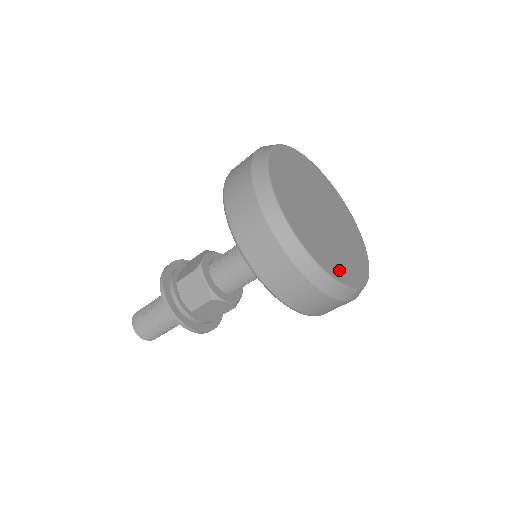
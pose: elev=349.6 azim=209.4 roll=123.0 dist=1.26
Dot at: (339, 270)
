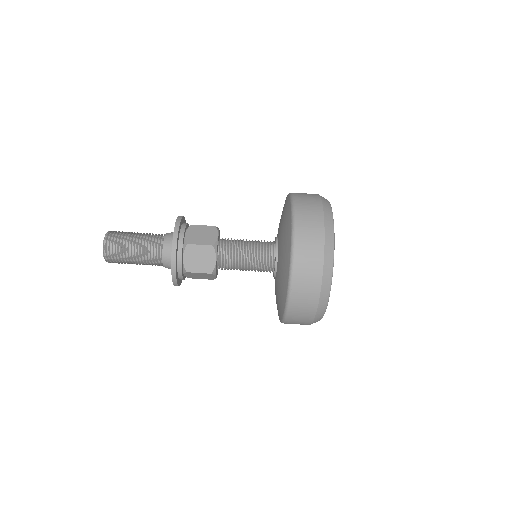
Dot at: occluded
